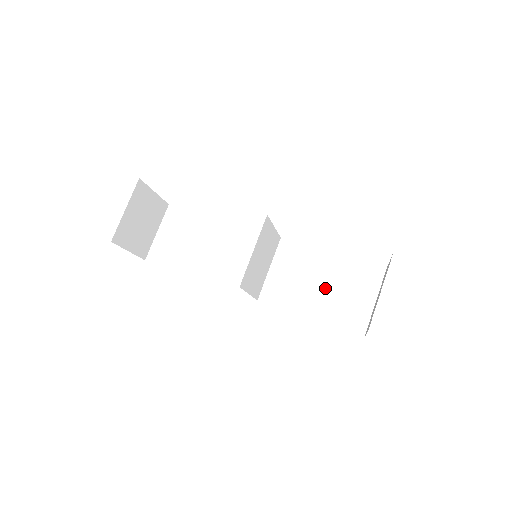
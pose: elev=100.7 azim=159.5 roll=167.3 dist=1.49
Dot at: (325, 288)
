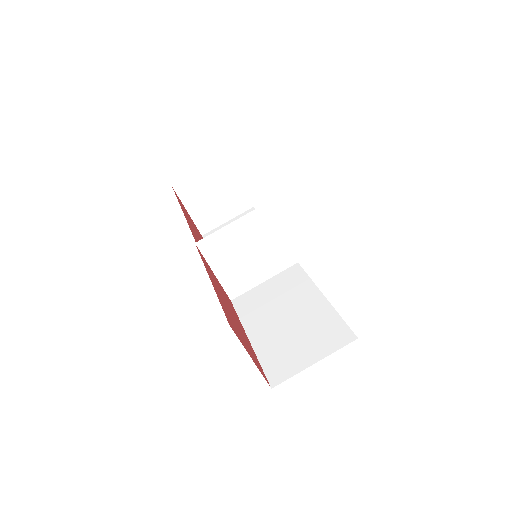
Dot at: (287, 321)
